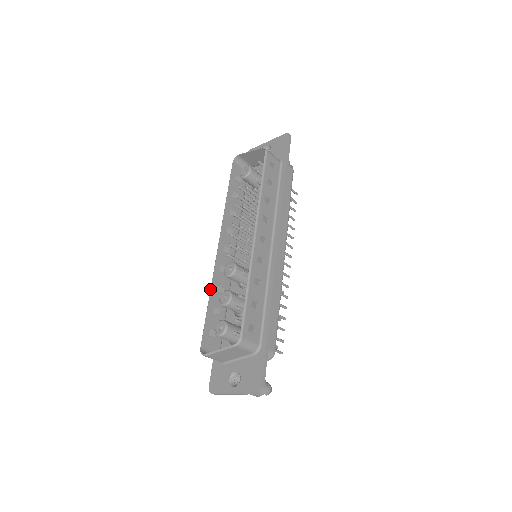
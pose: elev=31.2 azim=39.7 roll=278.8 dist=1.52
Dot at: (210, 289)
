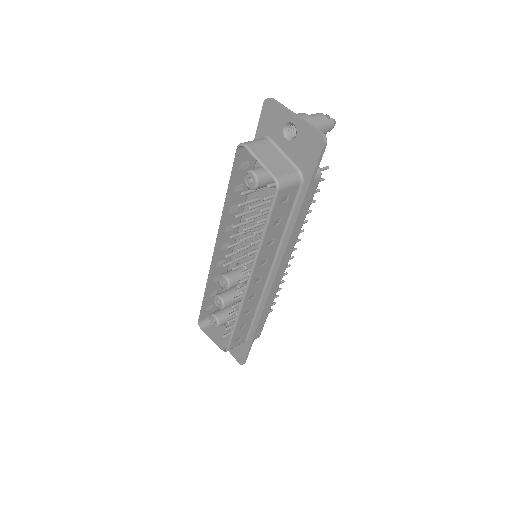
Dot at: (206, 285)
